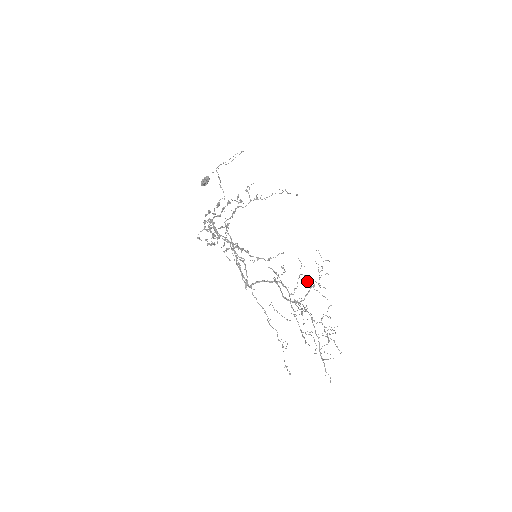
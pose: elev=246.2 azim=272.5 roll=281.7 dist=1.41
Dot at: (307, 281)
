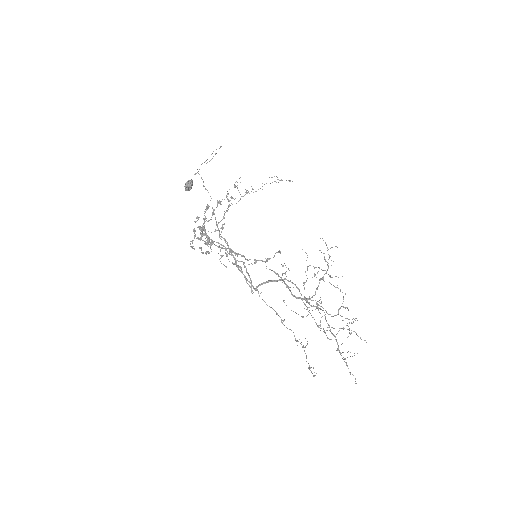
Dot at: (314, 275)
